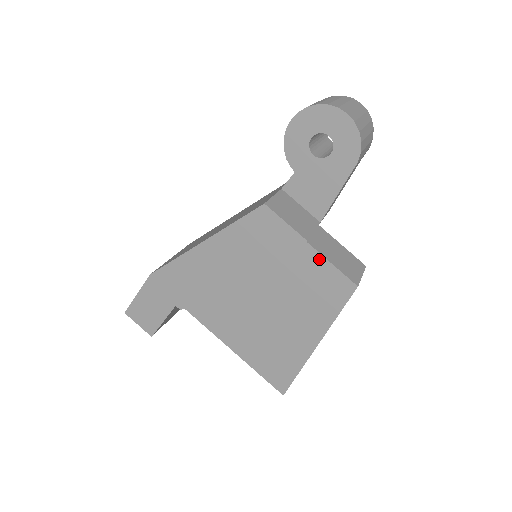
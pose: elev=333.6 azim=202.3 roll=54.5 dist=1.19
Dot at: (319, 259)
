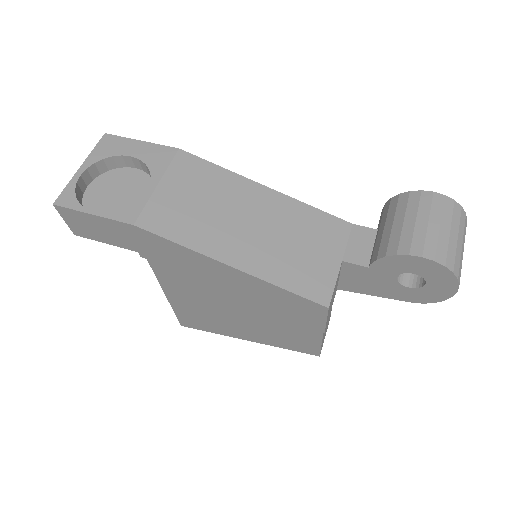
Dot at: (317, 339)
